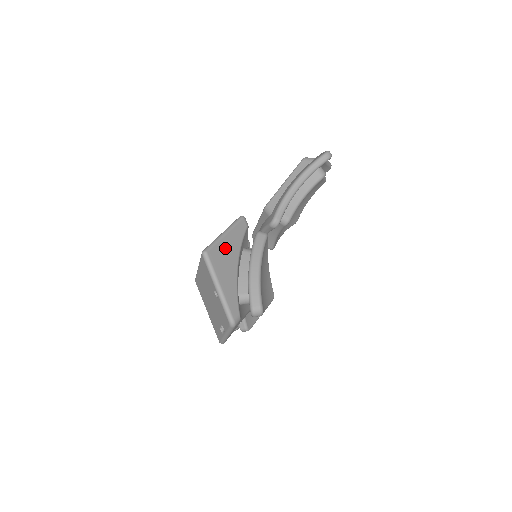
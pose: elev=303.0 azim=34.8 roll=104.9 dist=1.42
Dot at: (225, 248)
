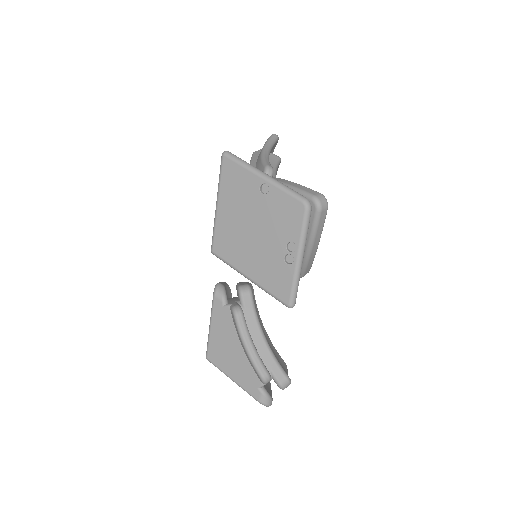
Dot at: occluded
